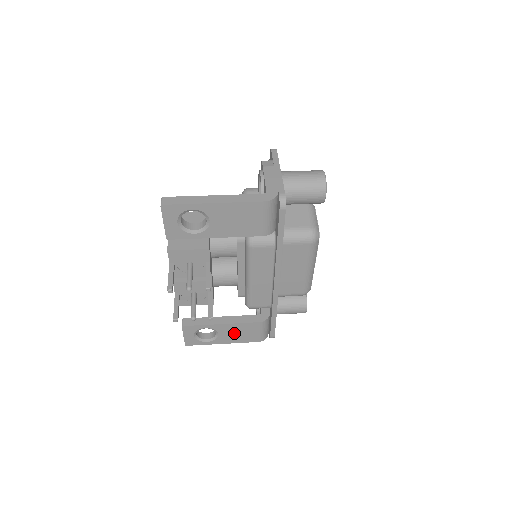
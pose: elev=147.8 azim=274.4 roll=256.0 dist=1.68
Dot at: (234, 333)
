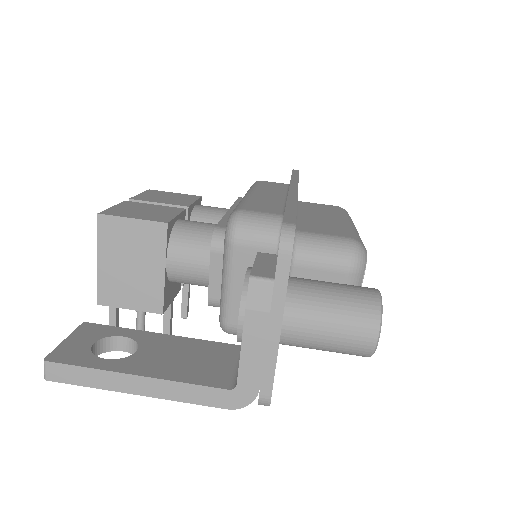
Dot at: occluded
